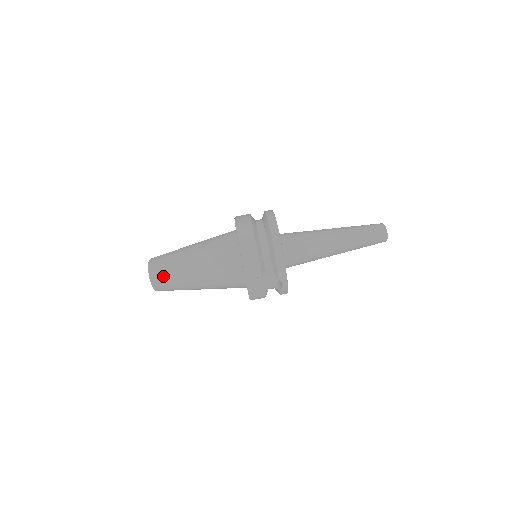
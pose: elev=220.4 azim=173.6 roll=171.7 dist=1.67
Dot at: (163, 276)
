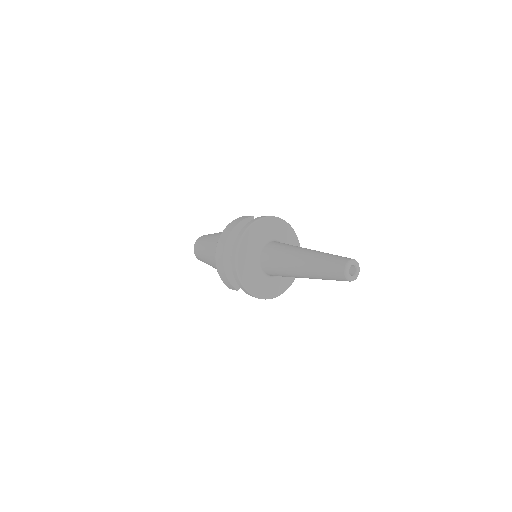
Dot at: (200, 259)
